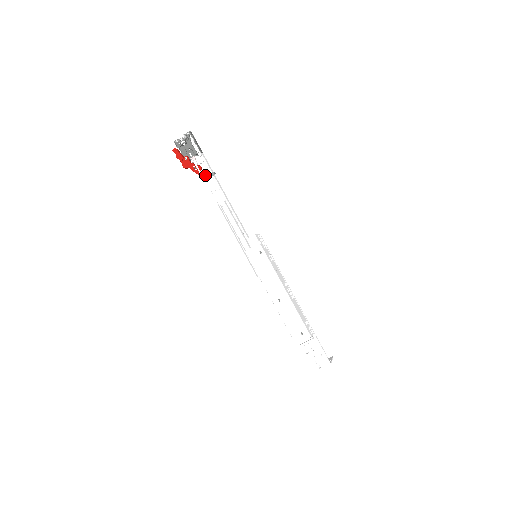
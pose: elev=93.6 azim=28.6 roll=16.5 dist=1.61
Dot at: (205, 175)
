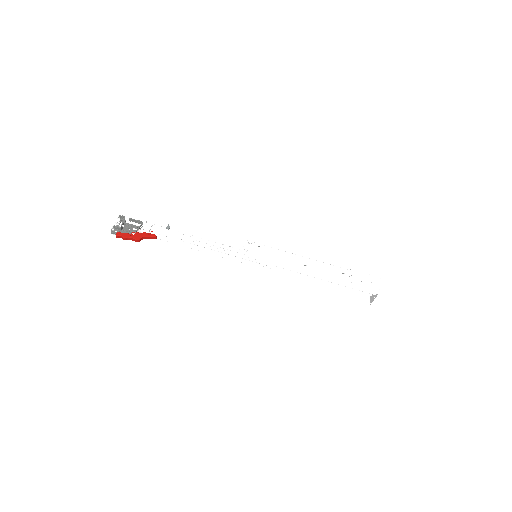
Dot at: (160, 237)
